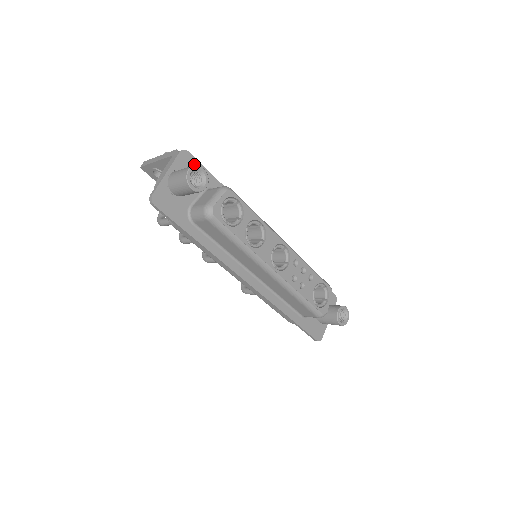
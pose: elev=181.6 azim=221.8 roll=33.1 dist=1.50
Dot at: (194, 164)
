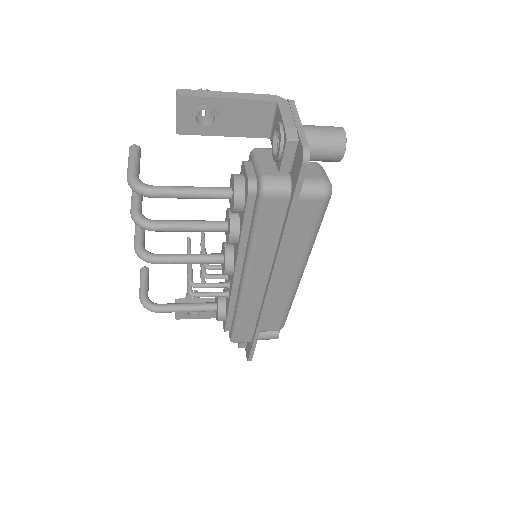
Dot at: occluded
